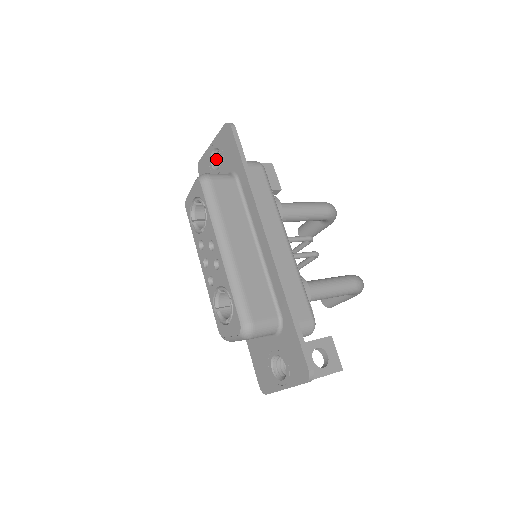
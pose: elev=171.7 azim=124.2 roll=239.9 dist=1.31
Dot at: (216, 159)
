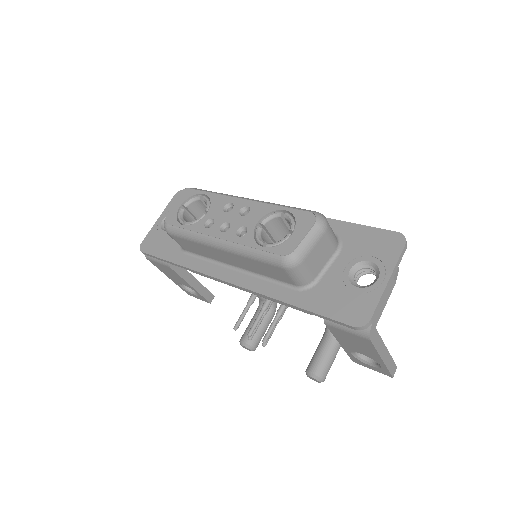
Dot at: occluded
